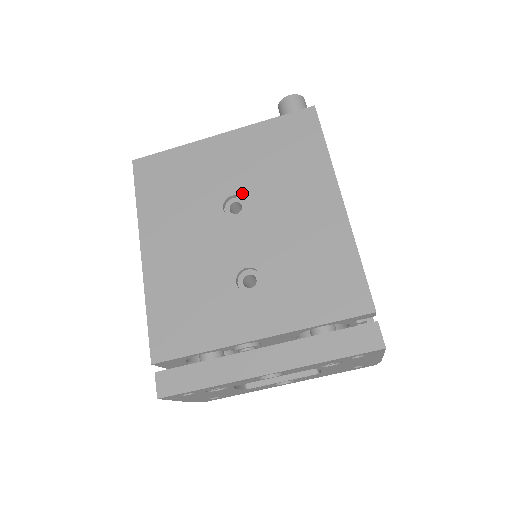
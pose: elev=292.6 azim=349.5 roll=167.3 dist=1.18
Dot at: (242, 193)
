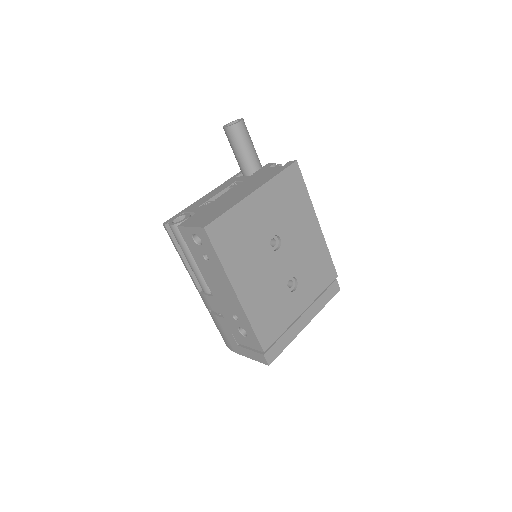
Dot at: (277, 233)
